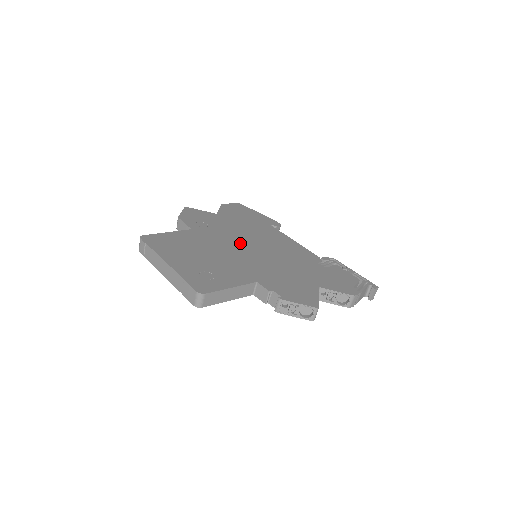
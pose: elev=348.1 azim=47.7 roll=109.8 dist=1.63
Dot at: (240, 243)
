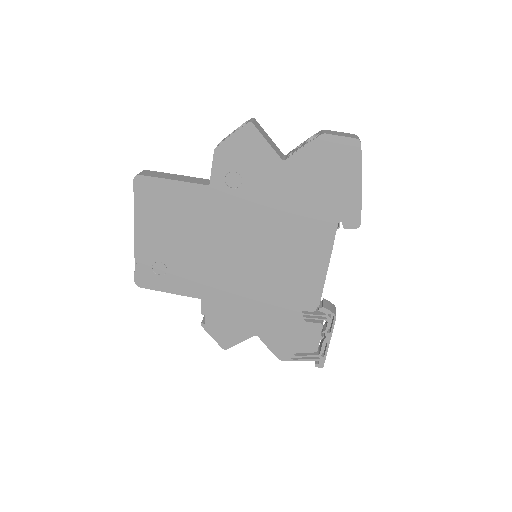
Dot at: (246, 240)
